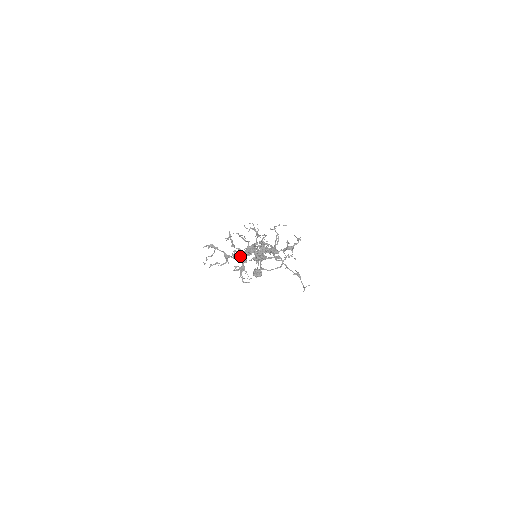
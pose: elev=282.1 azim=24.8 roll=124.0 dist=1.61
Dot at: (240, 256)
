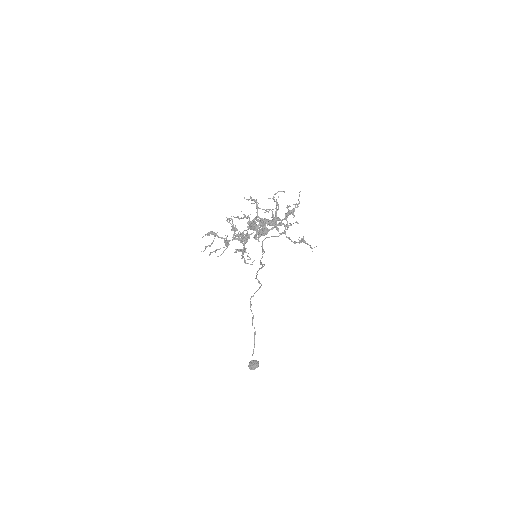
Dot at: (241, 241)
